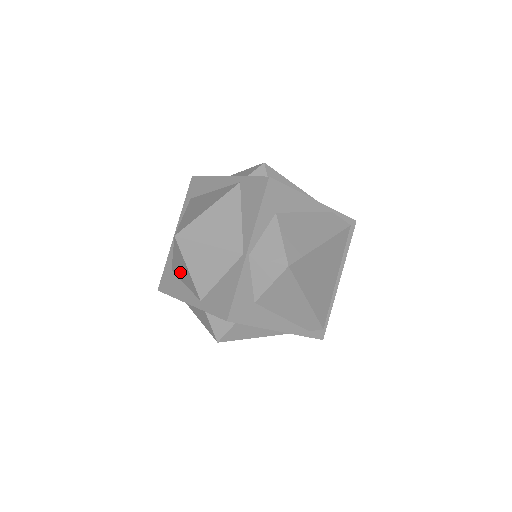
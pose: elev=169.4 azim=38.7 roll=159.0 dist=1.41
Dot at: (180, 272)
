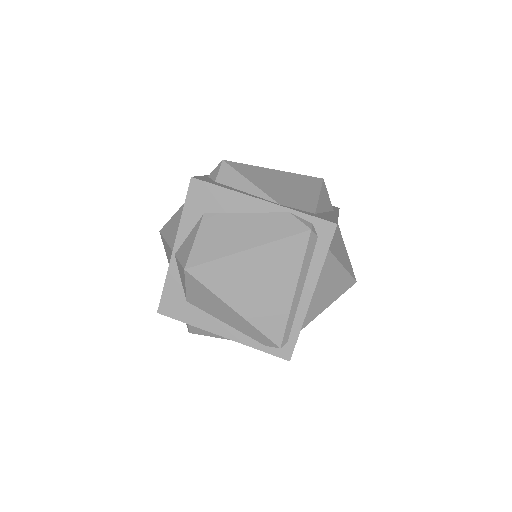
Dot at: occluded
